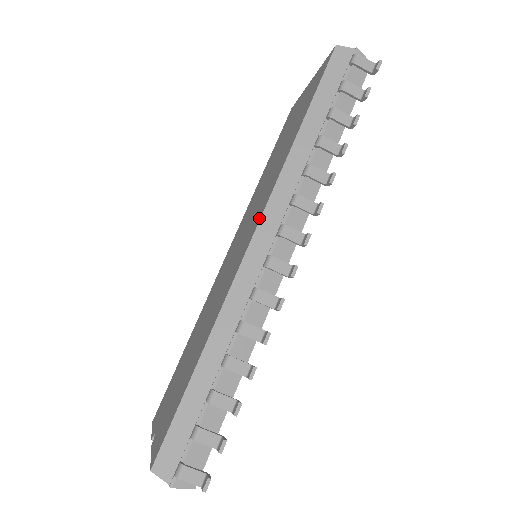
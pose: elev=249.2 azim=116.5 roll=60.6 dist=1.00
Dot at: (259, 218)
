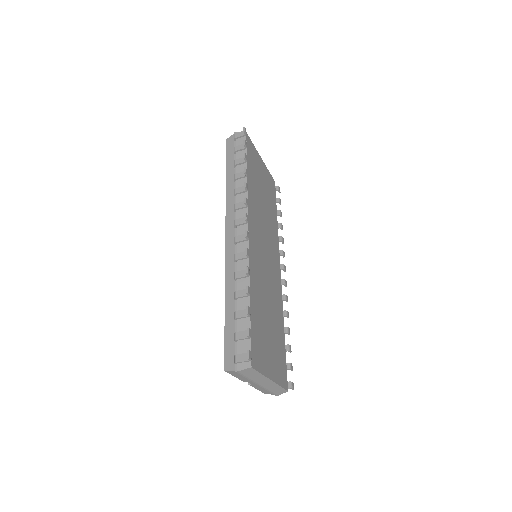
Dot at: (226, 228)
